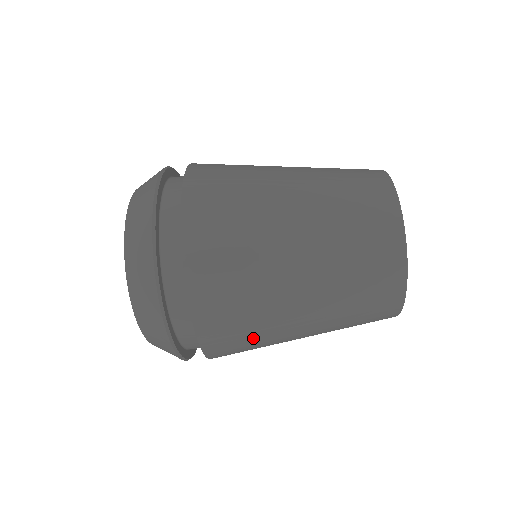
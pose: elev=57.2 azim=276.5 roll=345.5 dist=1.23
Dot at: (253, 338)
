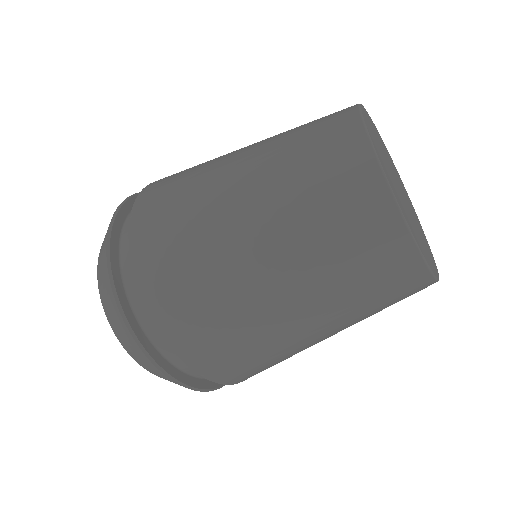
Dot at: (285, 359)
